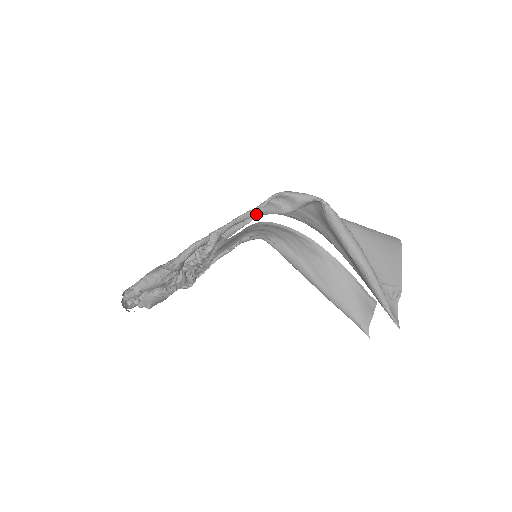
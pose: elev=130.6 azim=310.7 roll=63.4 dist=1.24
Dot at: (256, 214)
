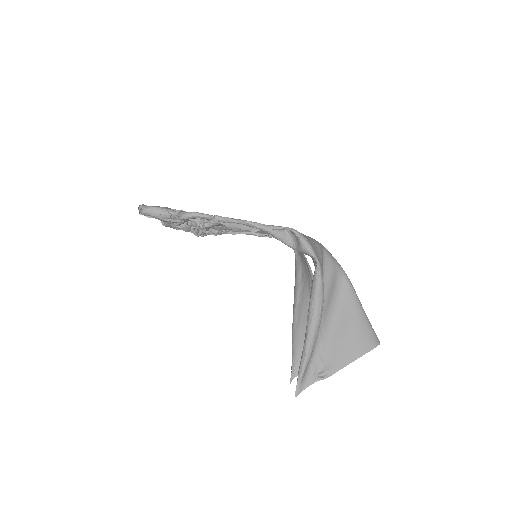
Dot at: (262, 230)
